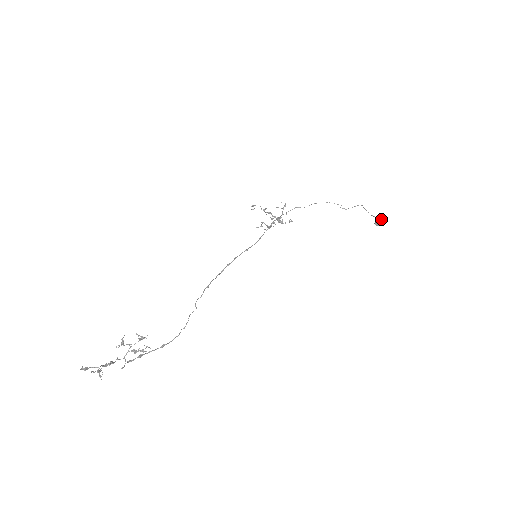
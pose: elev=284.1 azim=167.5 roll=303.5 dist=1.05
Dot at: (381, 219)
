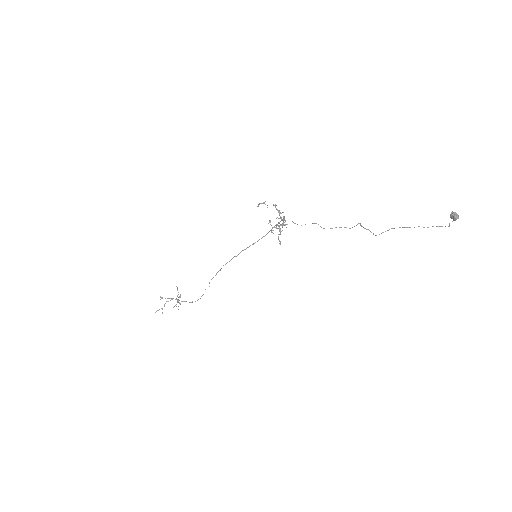
Dot at: (455, 217)
